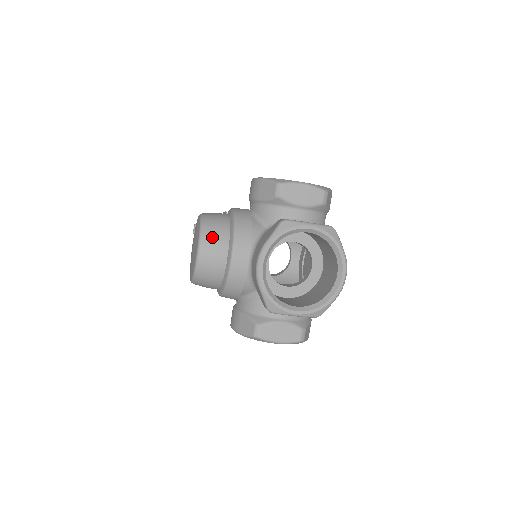
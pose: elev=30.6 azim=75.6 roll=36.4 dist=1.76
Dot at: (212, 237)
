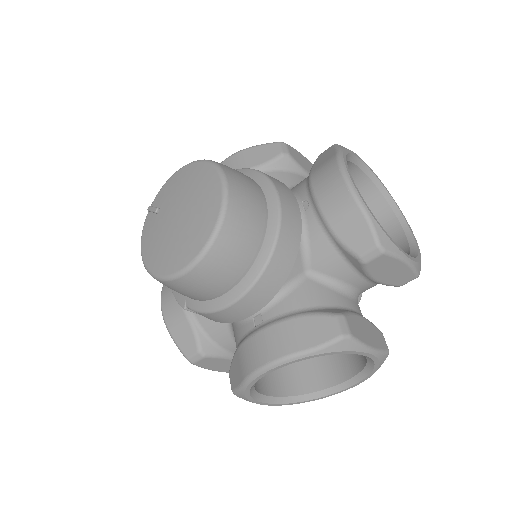
Dot at: (234, 170)
